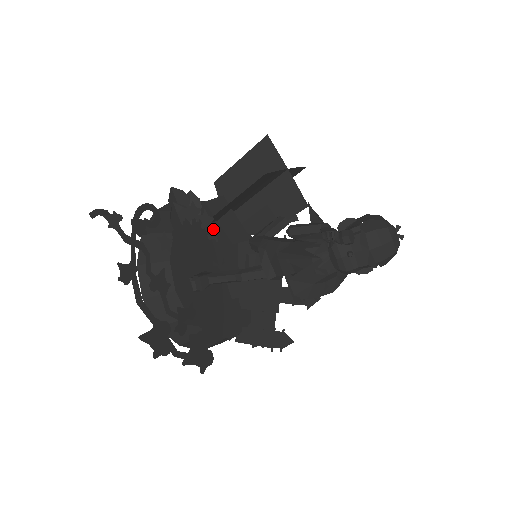
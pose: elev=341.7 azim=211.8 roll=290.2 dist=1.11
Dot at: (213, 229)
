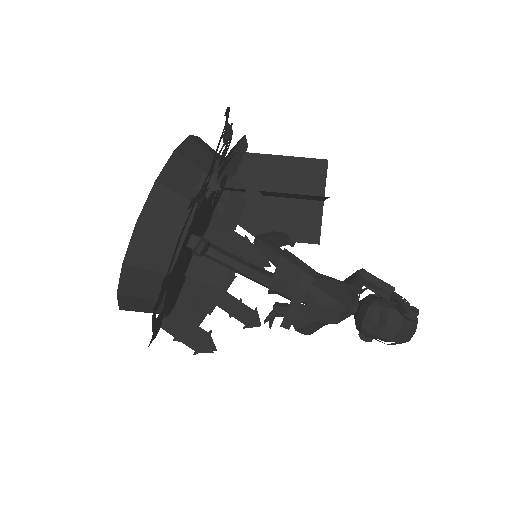
Dot at: occluded
